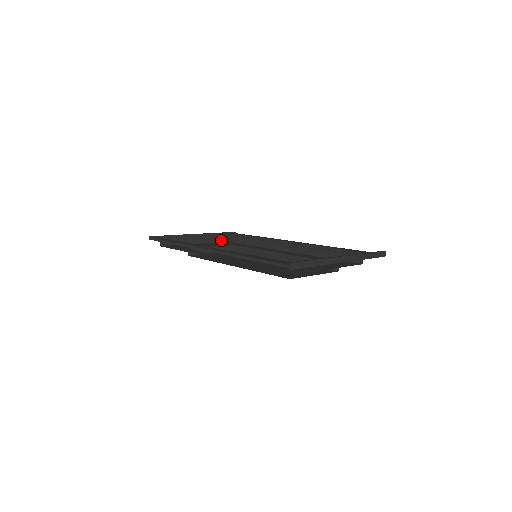
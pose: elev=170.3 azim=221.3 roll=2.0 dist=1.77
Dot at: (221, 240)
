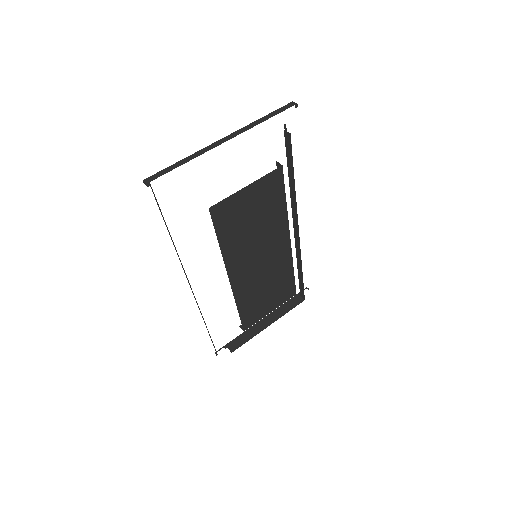
Dot at: (296, 304)
